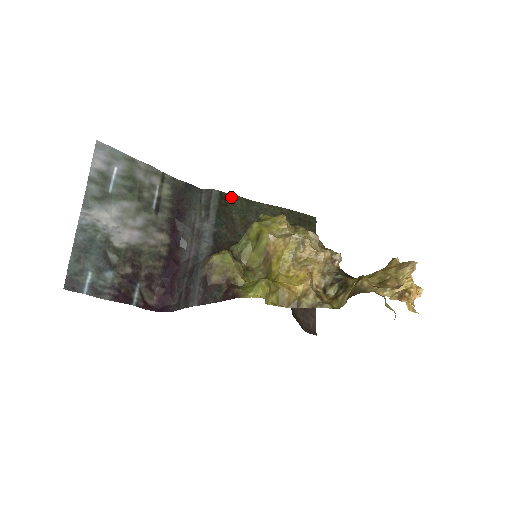
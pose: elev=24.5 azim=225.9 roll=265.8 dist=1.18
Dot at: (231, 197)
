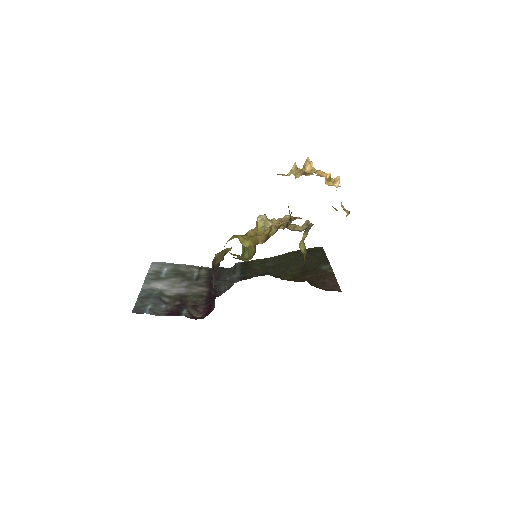
Dot at: (251, 262)
